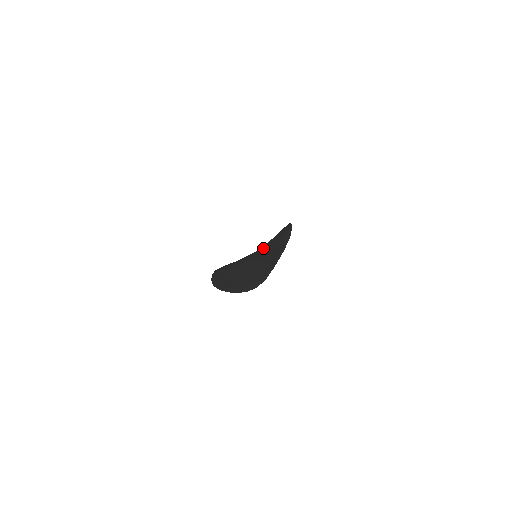
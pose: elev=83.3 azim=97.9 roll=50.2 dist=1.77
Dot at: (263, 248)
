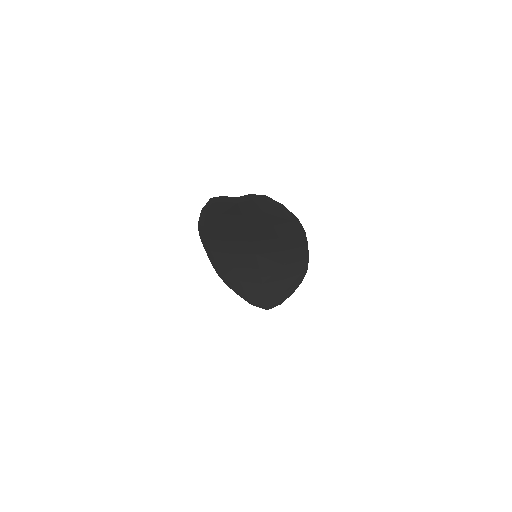
Dot at: occluded
